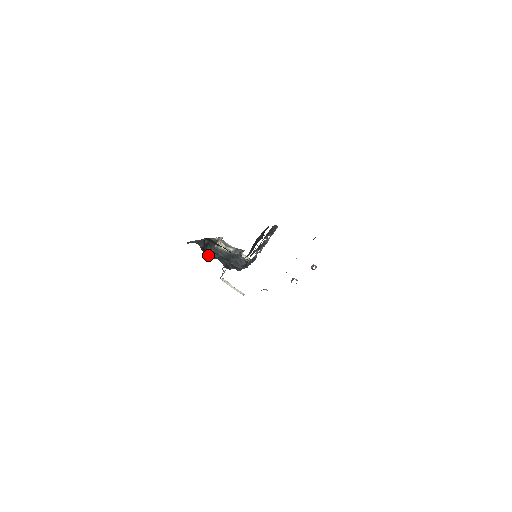
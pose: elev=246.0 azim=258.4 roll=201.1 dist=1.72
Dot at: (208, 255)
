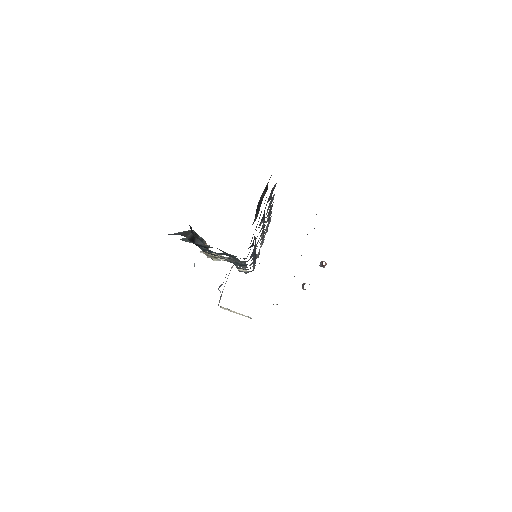
Dot at: occluded
